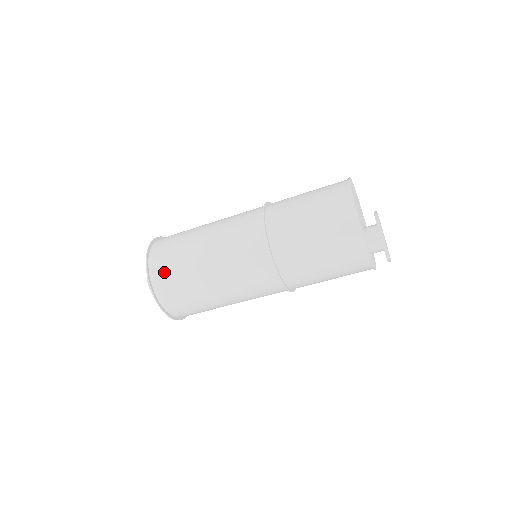
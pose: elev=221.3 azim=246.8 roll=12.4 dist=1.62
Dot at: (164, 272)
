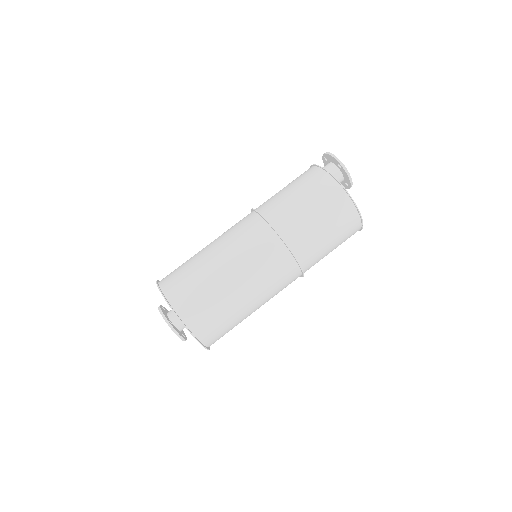
Dot at: occluded
